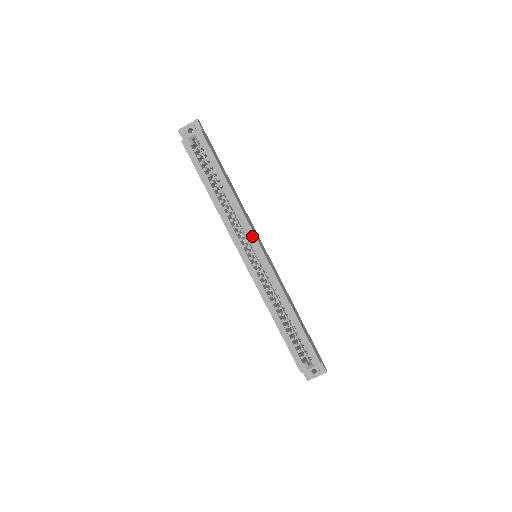
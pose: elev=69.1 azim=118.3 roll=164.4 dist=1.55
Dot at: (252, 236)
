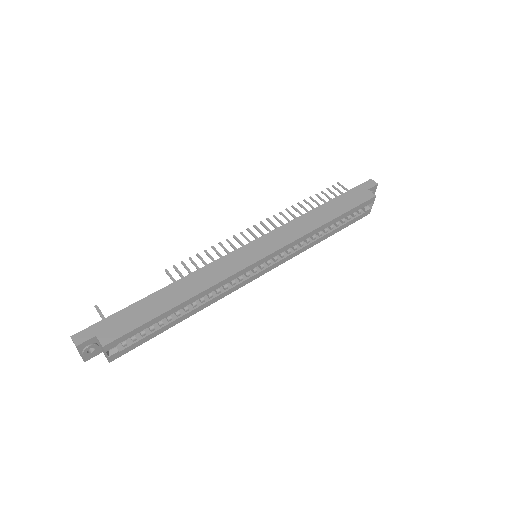
Dot at: (245, 271)
